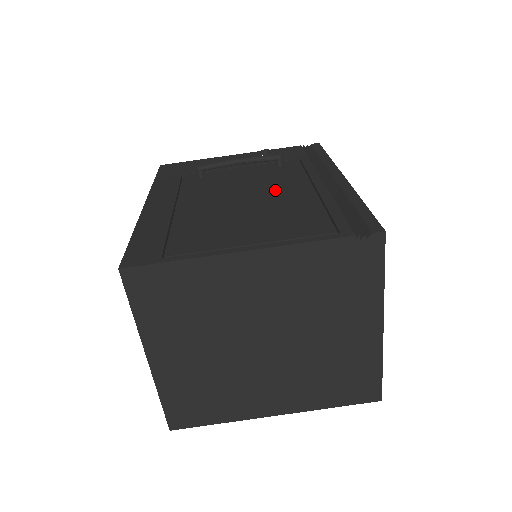
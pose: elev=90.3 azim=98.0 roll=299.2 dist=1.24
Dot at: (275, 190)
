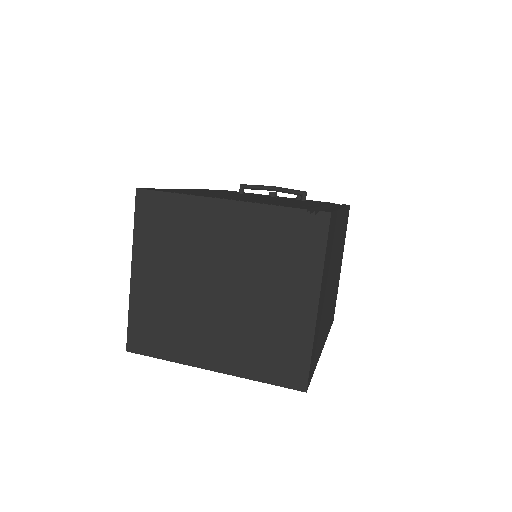
Dot at: occluded
